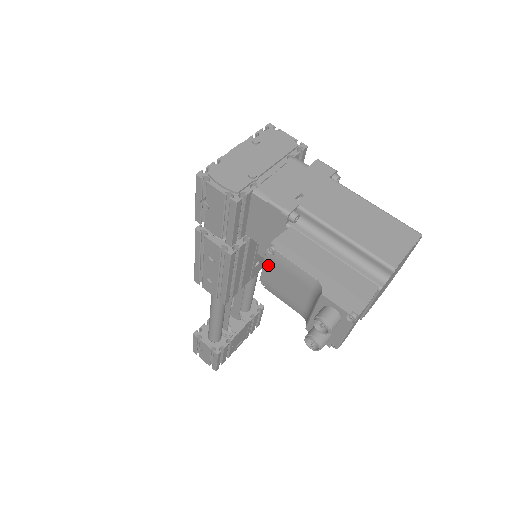
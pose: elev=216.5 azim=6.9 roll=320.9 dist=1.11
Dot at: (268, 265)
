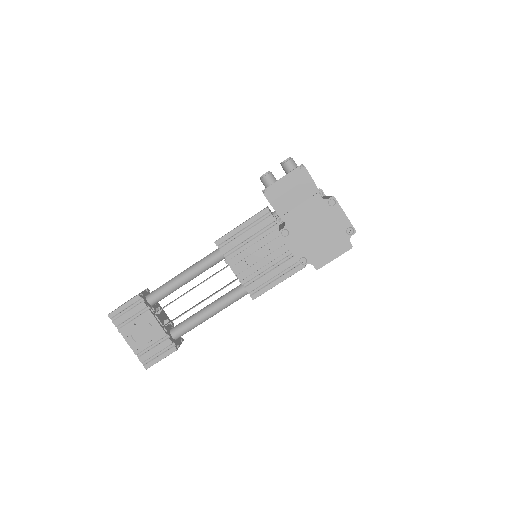
Dot at: occluded
